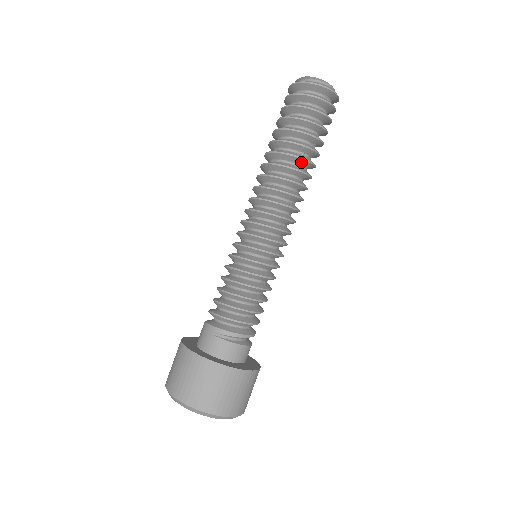
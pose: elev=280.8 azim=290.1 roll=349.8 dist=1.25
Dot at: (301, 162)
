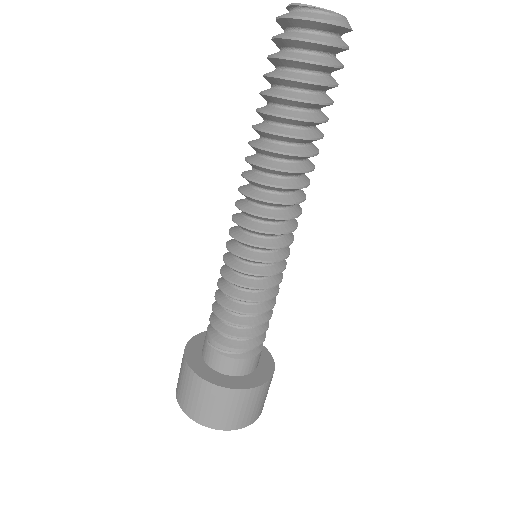
Dot at: (288, 139)
